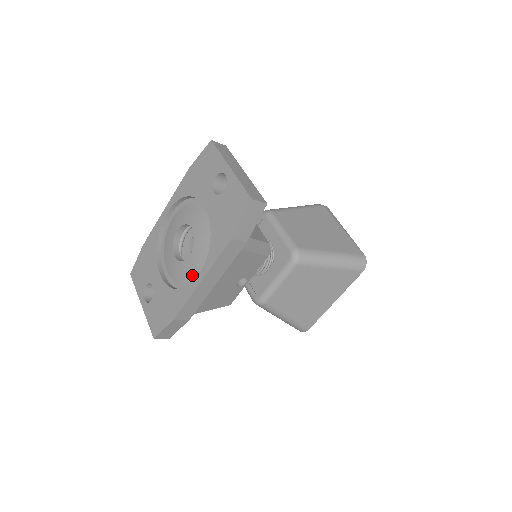
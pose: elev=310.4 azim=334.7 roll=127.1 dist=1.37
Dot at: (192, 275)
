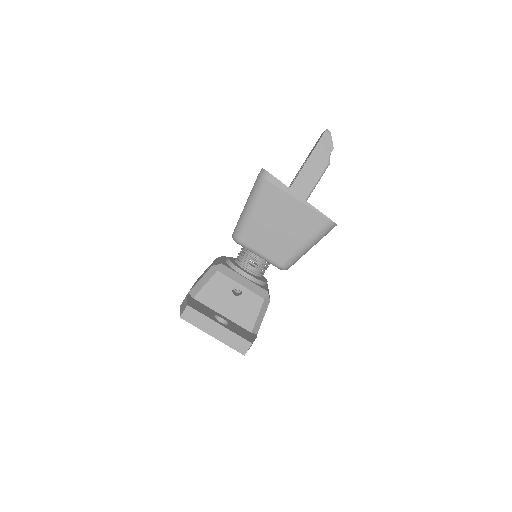
Dot at: occluded
